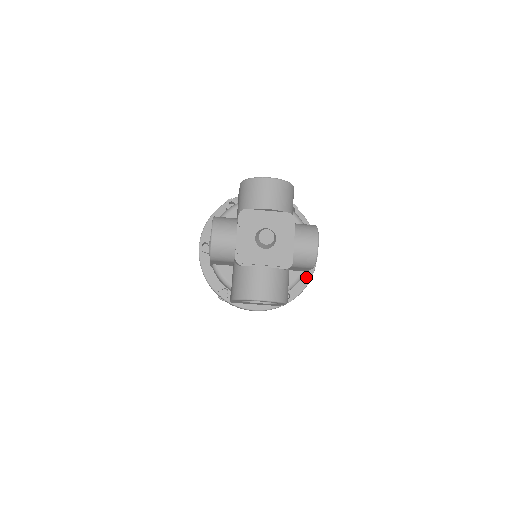
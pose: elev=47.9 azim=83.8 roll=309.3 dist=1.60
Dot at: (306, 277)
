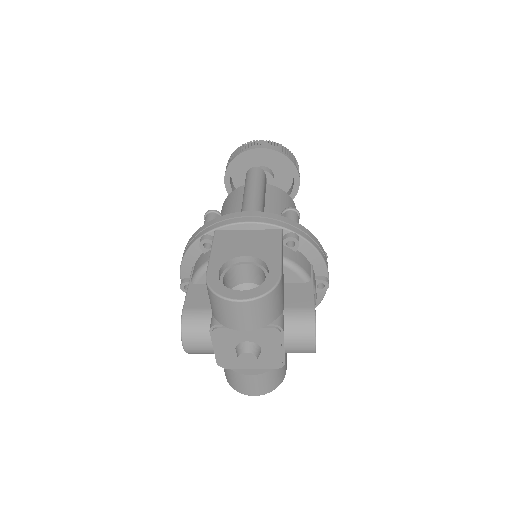
Dot at: occluded
